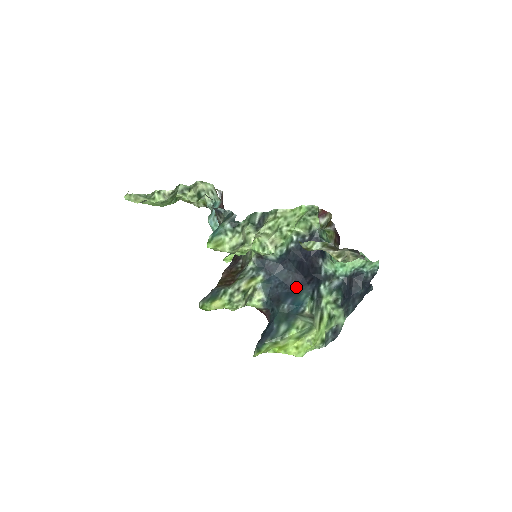
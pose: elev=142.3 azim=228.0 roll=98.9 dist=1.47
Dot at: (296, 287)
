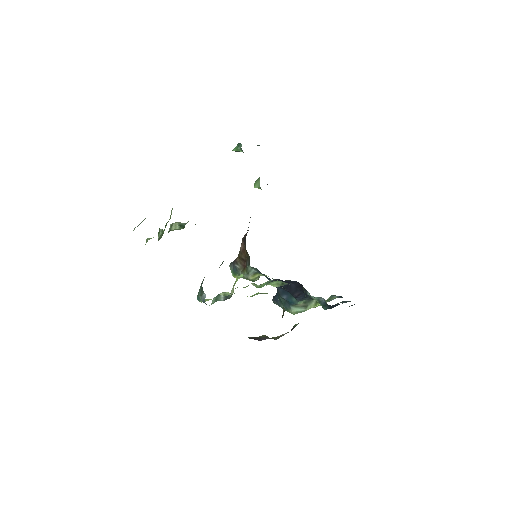
Dot at: (289, 292)
